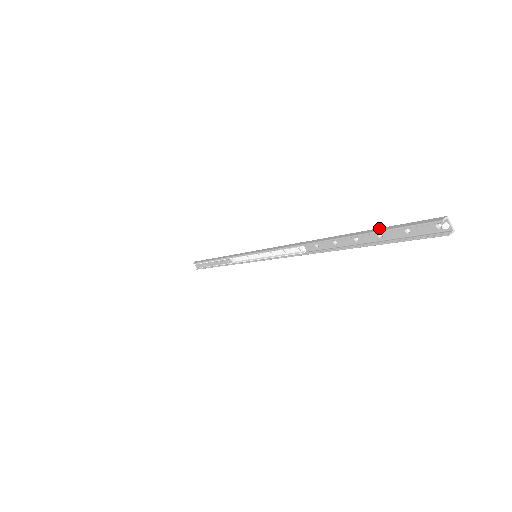
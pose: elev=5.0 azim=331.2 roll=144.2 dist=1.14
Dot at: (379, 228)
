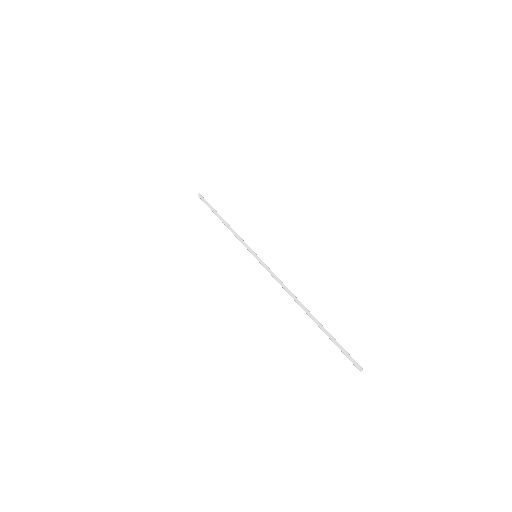
Dot at: (333, 338)
